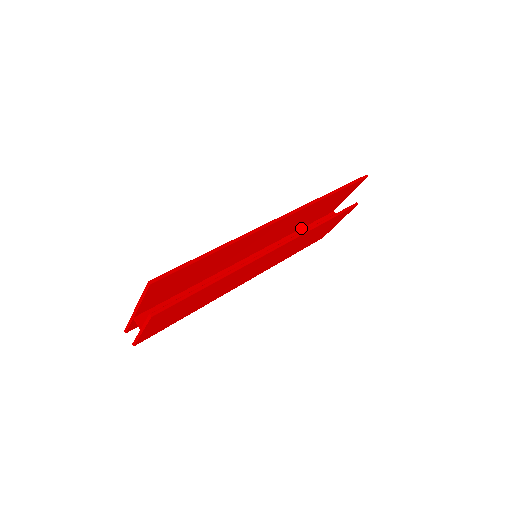
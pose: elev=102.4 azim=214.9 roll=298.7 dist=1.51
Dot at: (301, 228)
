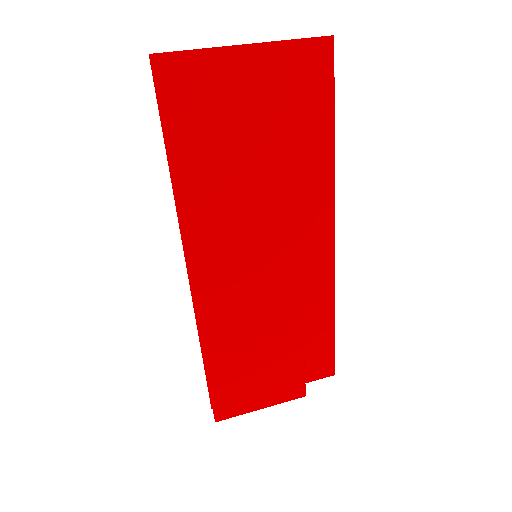
Dot at: occluded
